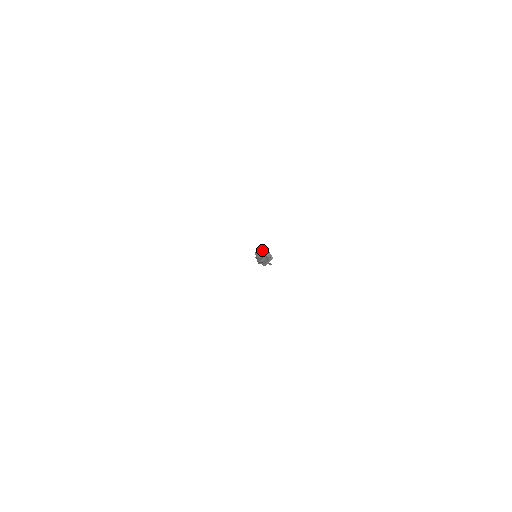
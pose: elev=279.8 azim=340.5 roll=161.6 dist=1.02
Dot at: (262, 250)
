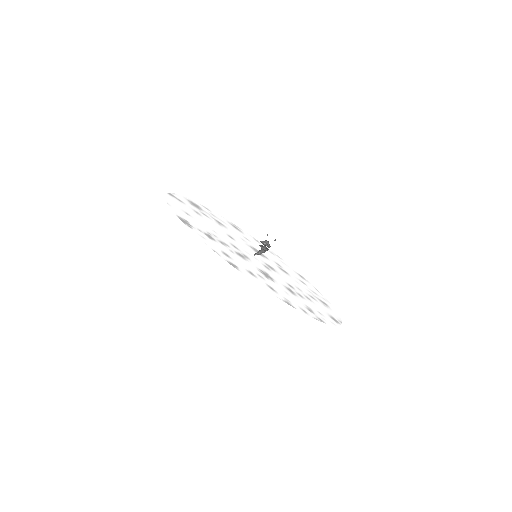
Dot at: occluded
